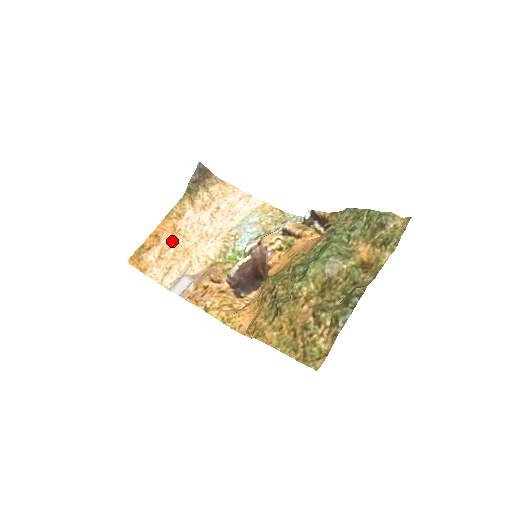
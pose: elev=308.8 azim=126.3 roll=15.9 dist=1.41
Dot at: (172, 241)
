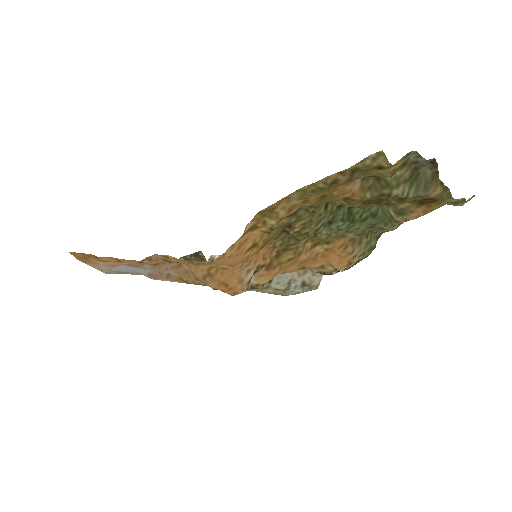
Dot at: occluded
